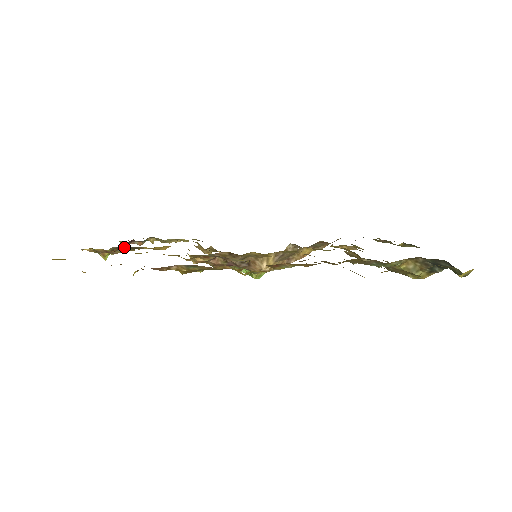
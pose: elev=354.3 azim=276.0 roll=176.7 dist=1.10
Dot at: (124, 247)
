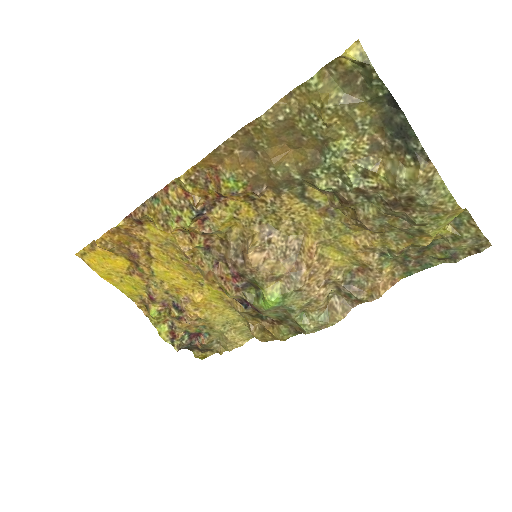
Dot at: (168, 302)
